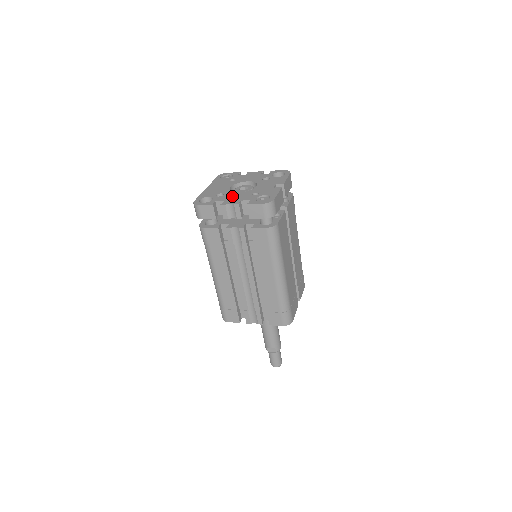
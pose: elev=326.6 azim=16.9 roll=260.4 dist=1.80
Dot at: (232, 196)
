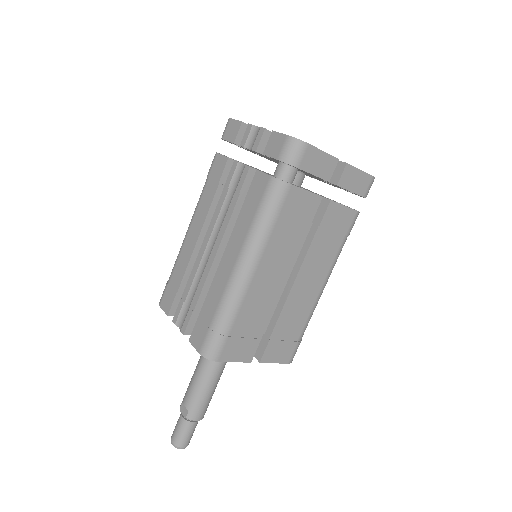
Dot at: occluded
